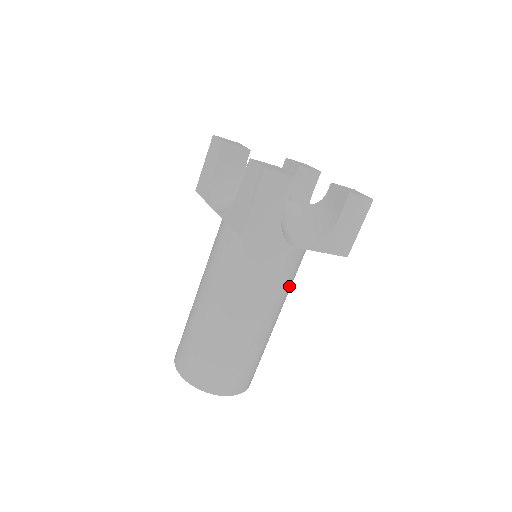
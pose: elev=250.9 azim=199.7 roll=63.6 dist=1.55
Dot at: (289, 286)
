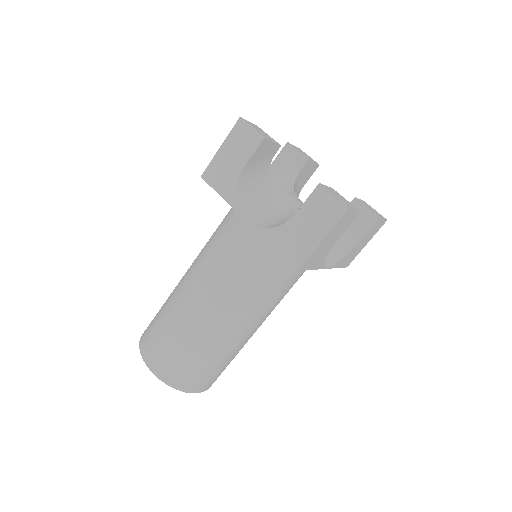
Dot at: occluded
